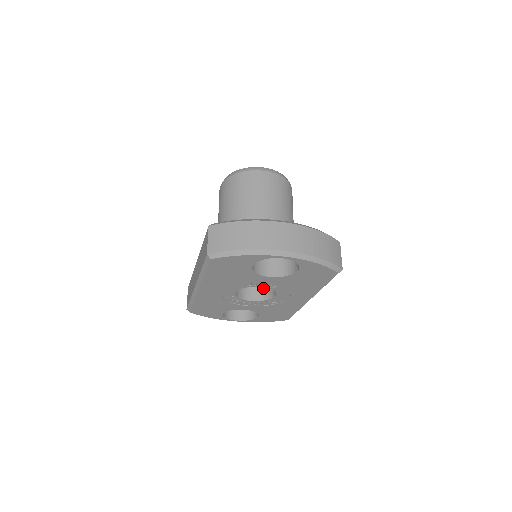
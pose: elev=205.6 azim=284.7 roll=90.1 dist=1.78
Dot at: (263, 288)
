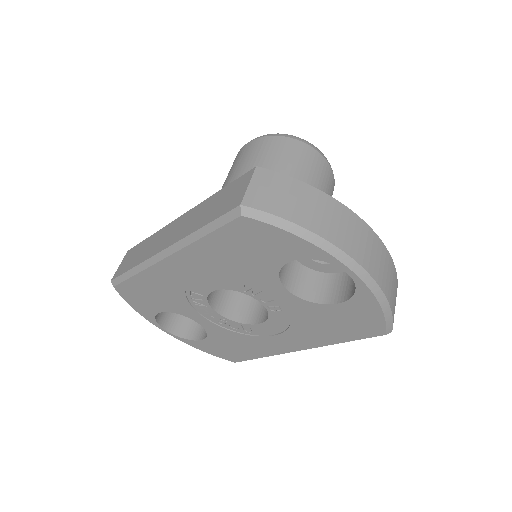
Dot at: (242, 304)
